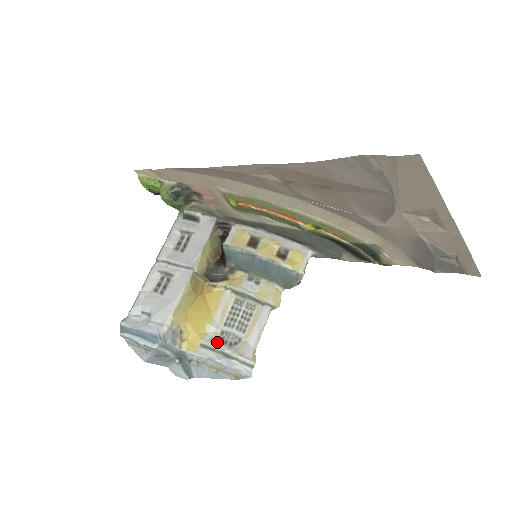
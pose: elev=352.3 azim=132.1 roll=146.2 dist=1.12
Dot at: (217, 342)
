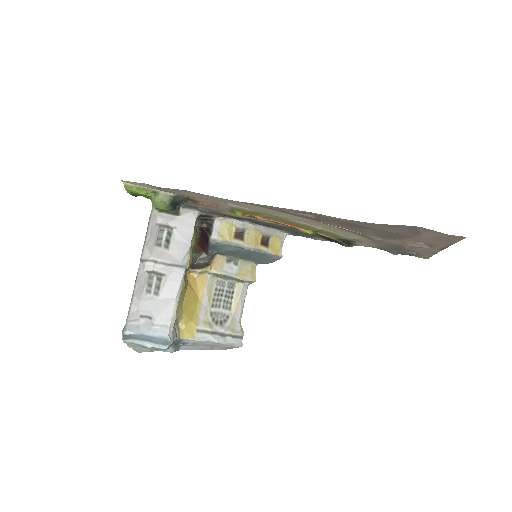
Dot at: (210, 324)
